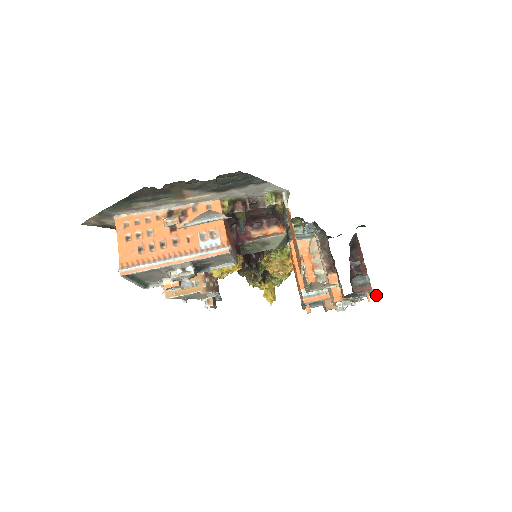
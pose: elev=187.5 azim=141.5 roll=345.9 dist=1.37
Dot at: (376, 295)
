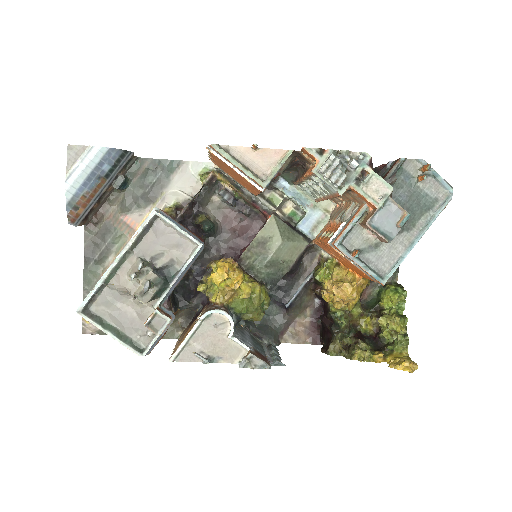
Dot at: (426, 165)
